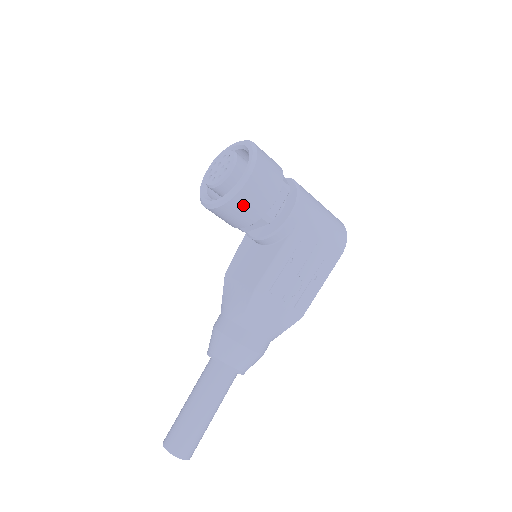
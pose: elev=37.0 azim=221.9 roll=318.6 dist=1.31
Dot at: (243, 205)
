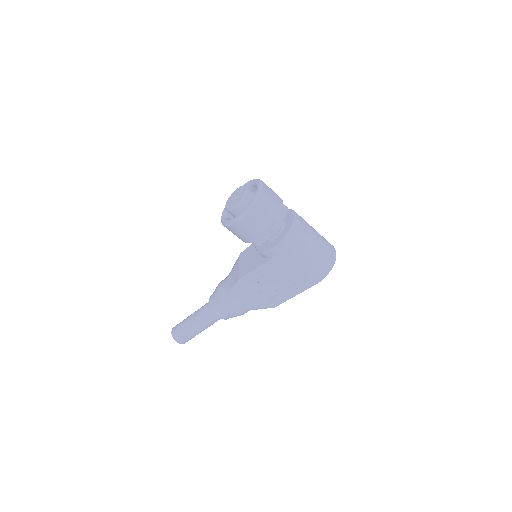
Dot at: (236, 232)
